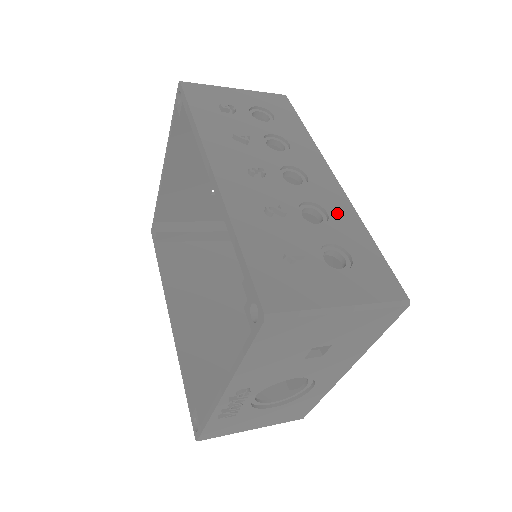
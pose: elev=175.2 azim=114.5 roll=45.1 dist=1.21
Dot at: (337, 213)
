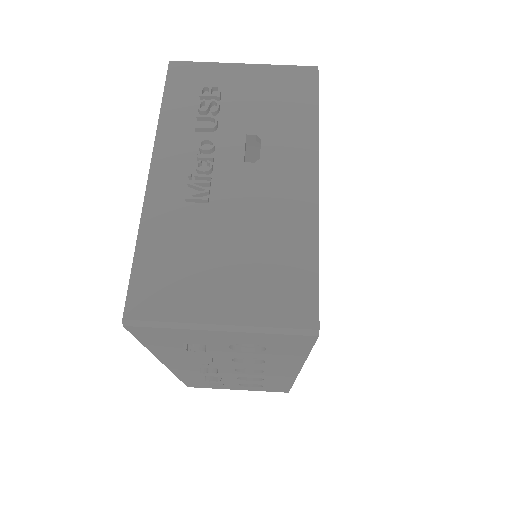
Dot at: (273, 380)
